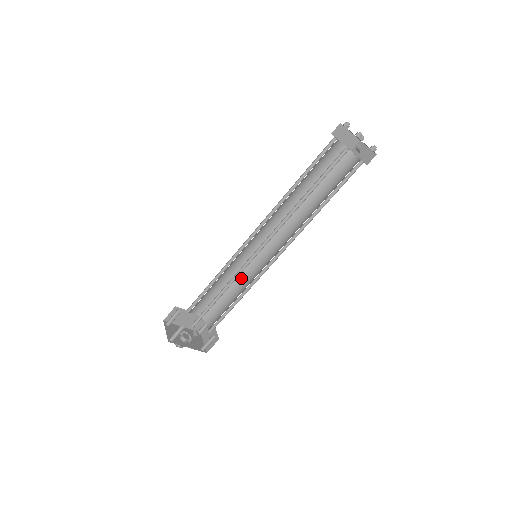
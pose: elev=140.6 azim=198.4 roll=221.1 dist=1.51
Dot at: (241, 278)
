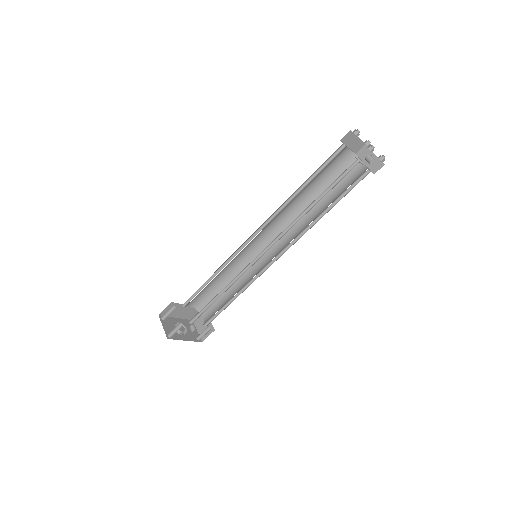
Dot at: (238, 273)
